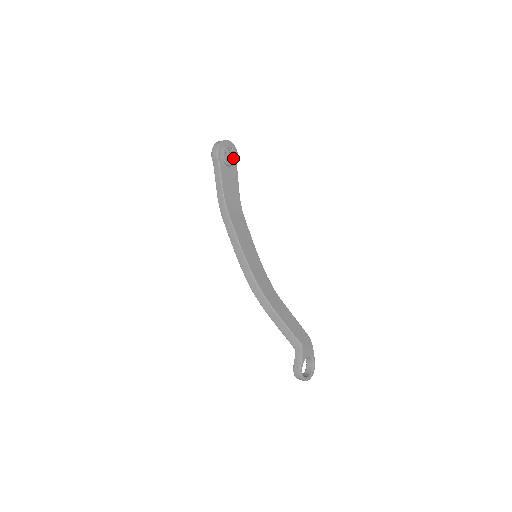
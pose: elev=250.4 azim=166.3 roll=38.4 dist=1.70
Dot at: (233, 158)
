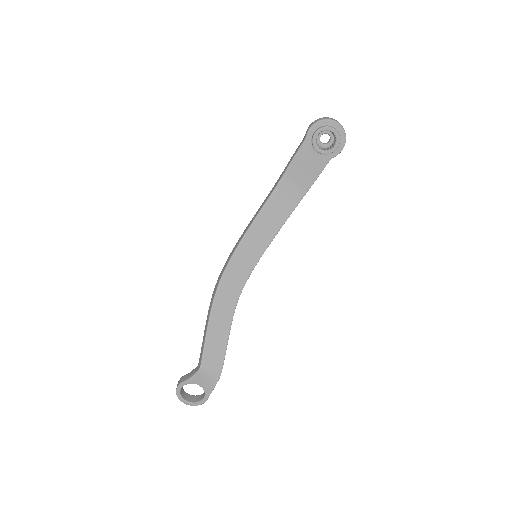
Dot at: (331, 147)
